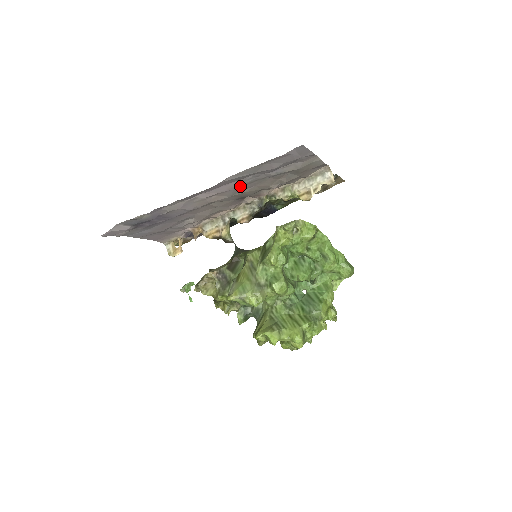
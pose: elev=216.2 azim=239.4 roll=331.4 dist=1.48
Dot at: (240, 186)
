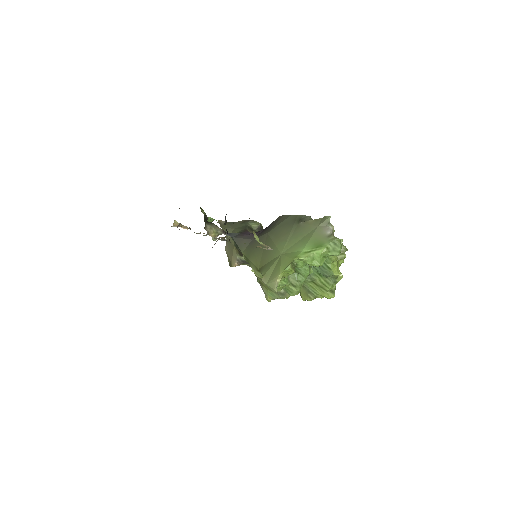
Dot at: occluded
